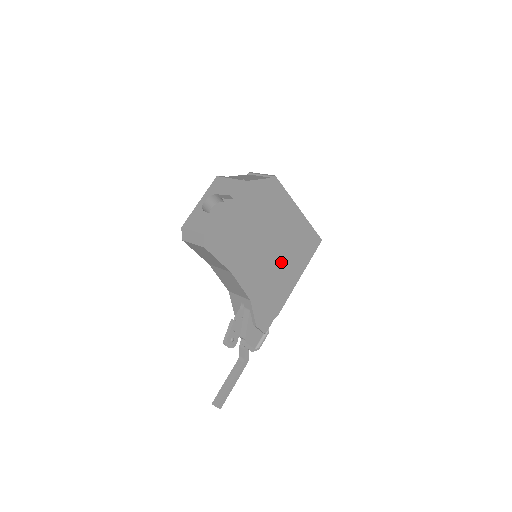
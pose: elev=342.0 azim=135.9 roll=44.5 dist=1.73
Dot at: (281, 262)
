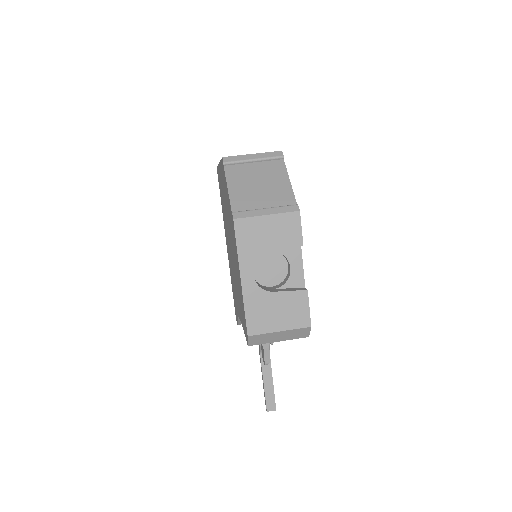
Dot at: occluded
